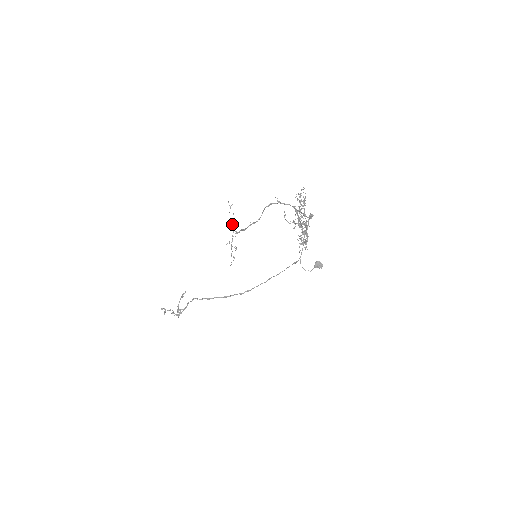
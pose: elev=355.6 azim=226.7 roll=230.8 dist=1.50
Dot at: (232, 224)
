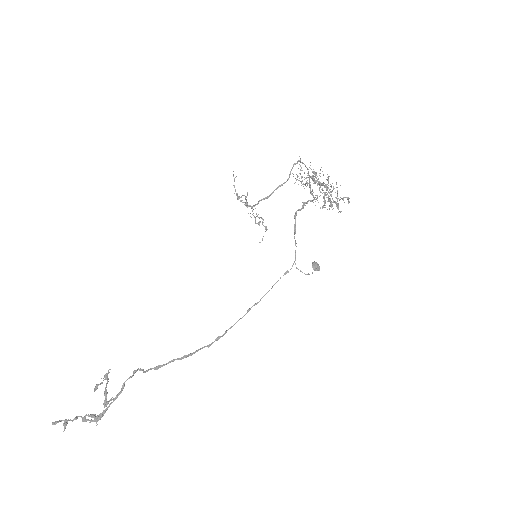
Dot at: (240, 200)
